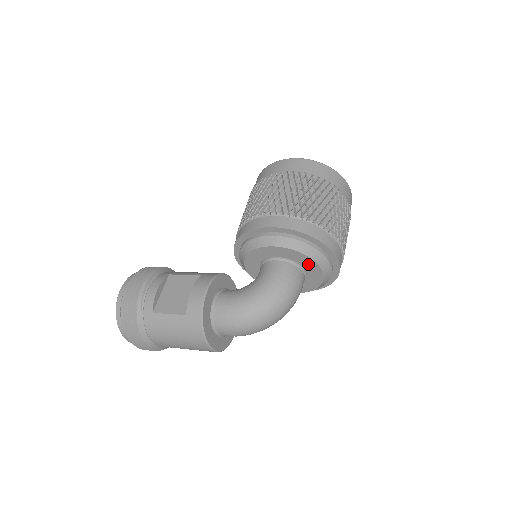
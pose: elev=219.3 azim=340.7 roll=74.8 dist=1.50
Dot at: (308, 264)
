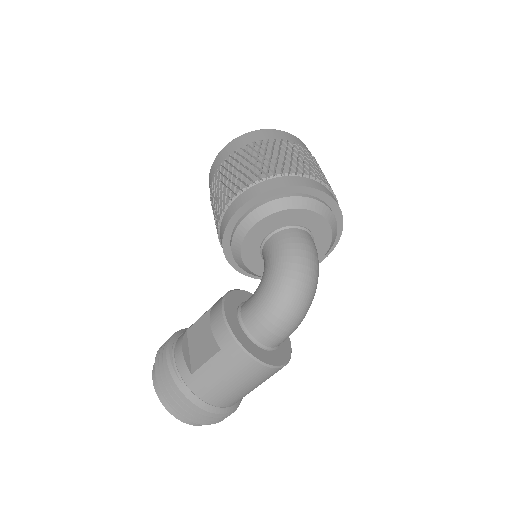
Dot at: (301, 218)
